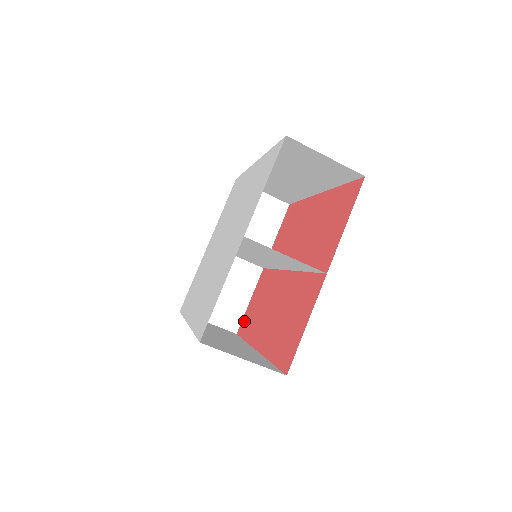
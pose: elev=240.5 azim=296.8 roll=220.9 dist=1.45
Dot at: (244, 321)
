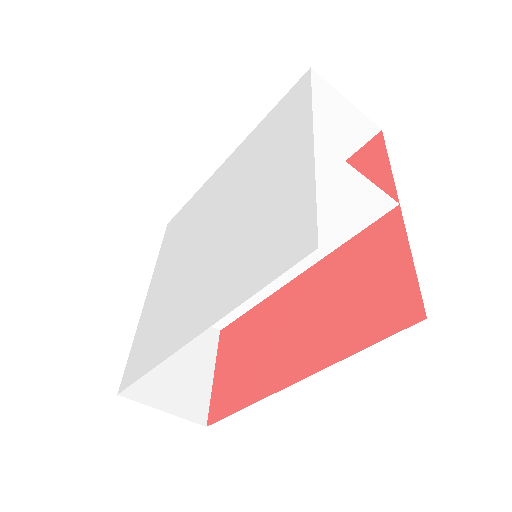
Dot at: (218, 399)
